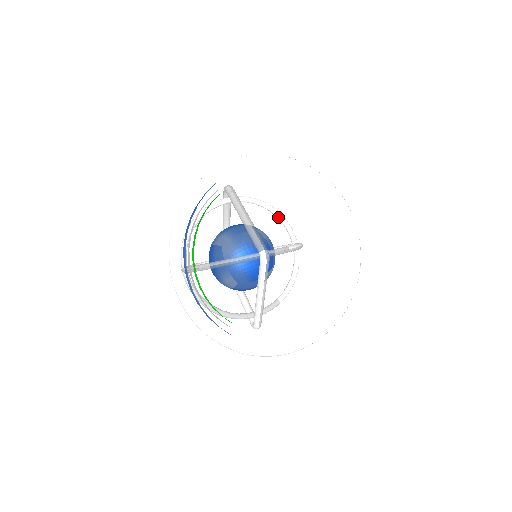
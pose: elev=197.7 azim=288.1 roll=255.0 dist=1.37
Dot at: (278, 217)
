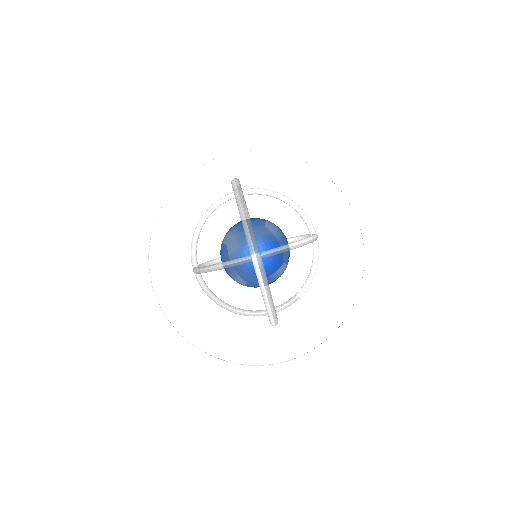
Dot at: (292, 207)
